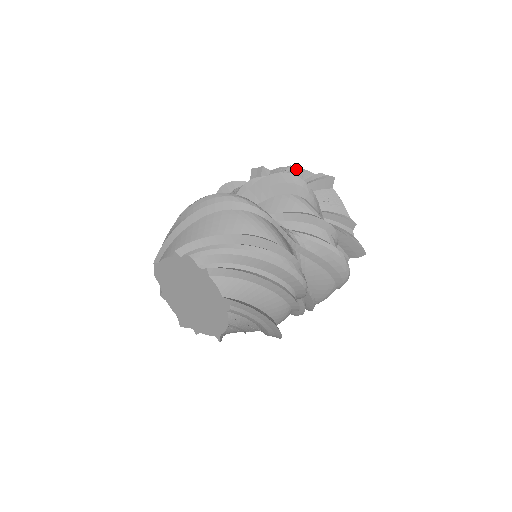
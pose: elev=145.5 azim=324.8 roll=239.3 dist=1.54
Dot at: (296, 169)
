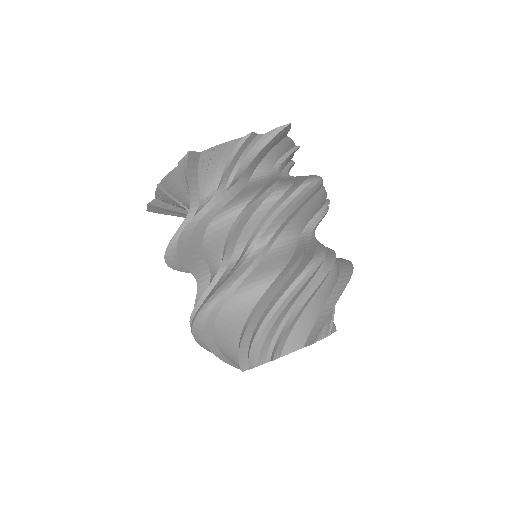
Dot at: (164, 182)
